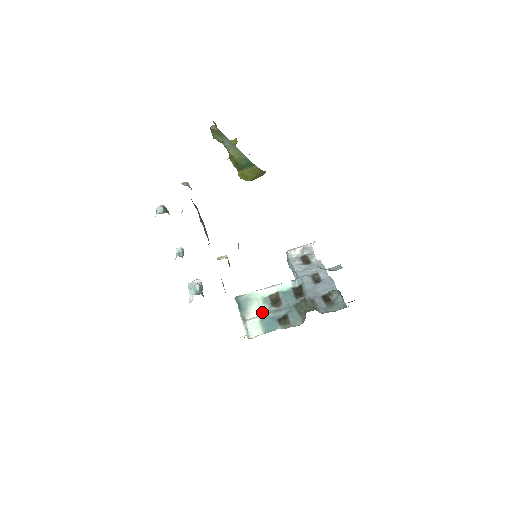
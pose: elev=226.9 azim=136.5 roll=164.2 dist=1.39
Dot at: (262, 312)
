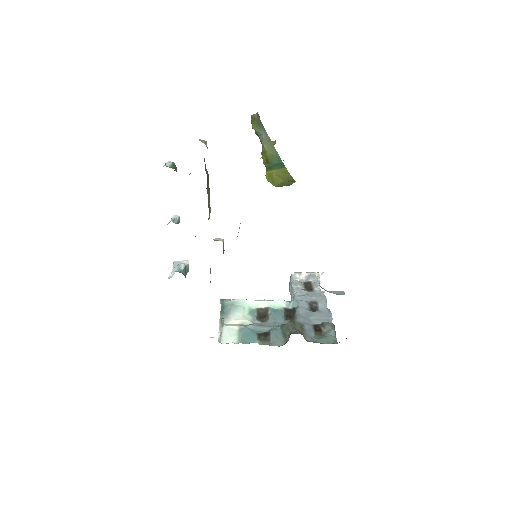
Dot at: (244, 322)
